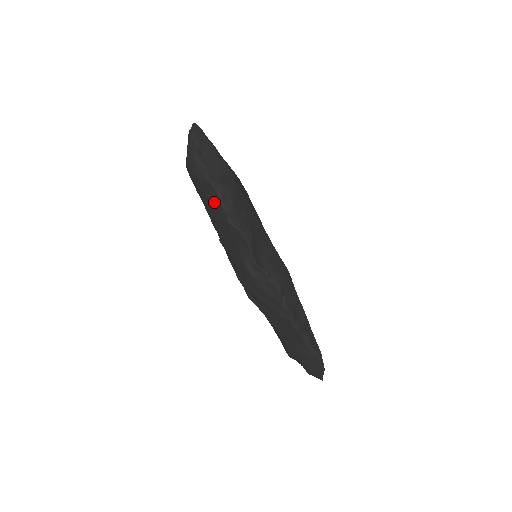
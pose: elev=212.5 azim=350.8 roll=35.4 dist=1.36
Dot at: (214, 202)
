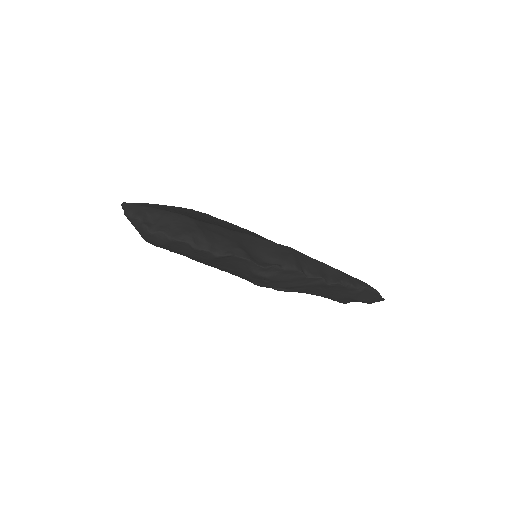
Dot at: (192, 251)
